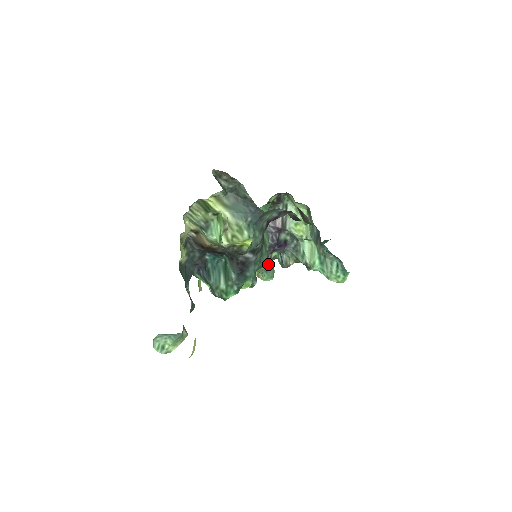
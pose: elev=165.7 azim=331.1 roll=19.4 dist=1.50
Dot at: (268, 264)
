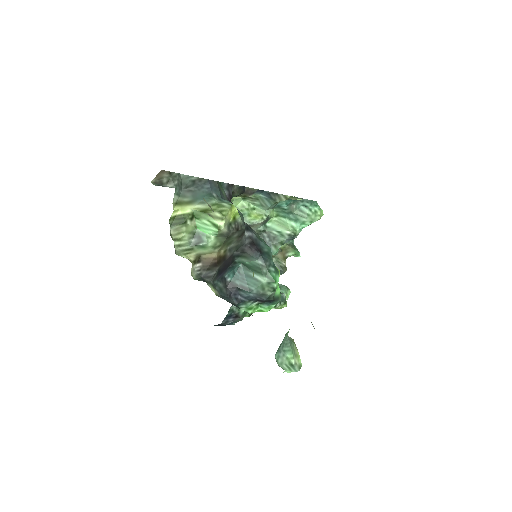
Dot at: occluded
